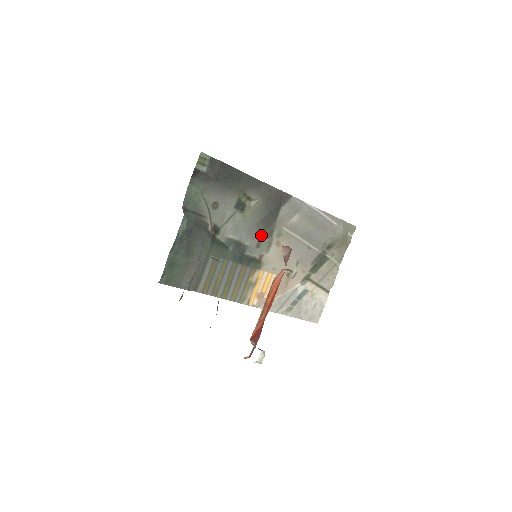
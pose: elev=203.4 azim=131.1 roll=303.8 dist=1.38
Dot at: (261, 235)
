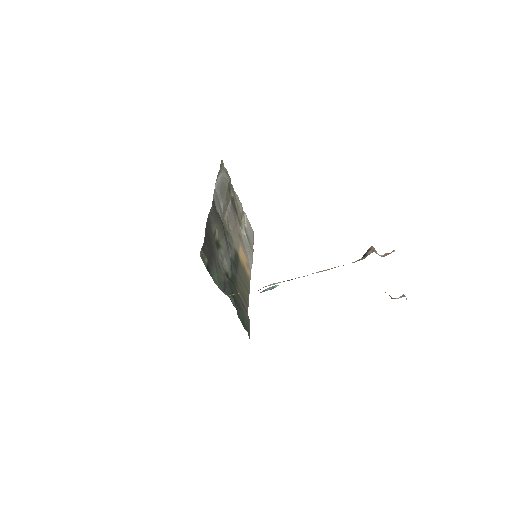
Dot at: (227, 240)
